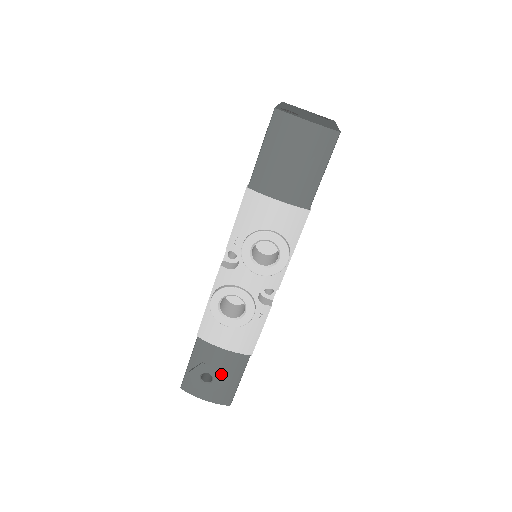
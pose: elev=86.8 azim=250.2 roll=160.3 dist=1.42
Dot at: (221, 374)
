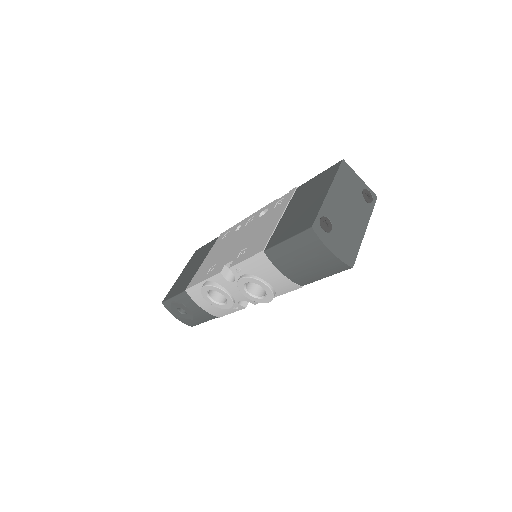
Dot at: (193, 315)
